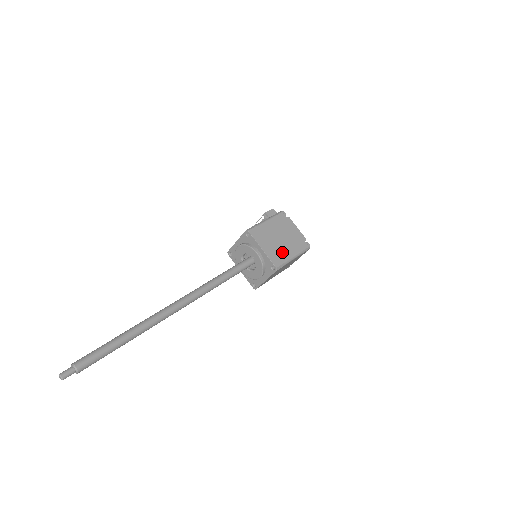
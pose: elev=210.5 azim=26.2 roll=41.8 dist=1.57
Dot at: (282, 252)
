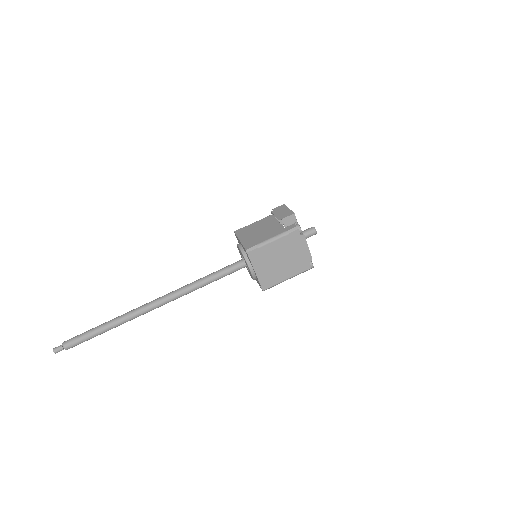
Dot at: (277, 275)
